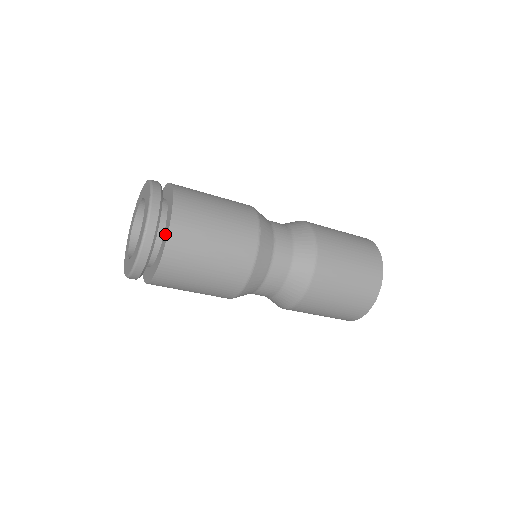
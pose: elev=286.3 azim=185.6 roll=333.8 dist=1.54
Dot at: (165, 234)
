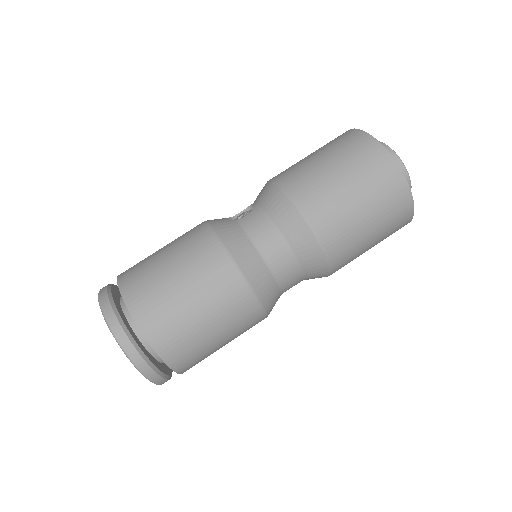
Dot at: occluded
